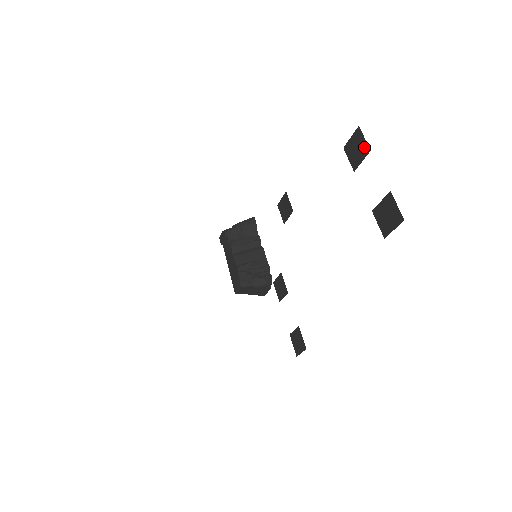
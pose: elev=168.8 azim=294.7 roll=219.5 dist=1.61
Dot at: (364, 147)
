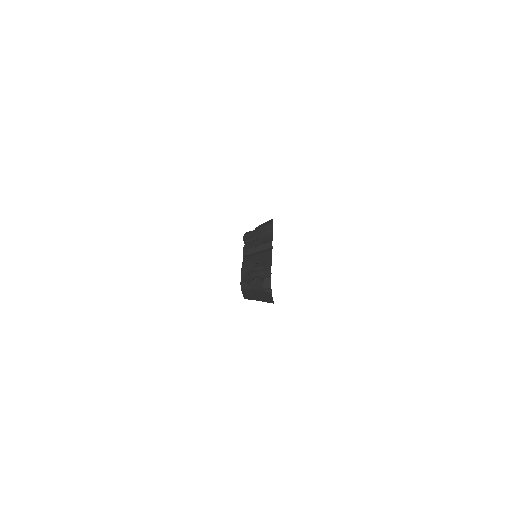
Dot at: occluded
